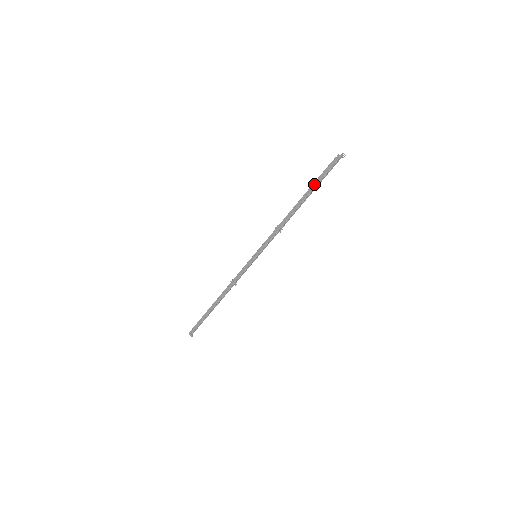
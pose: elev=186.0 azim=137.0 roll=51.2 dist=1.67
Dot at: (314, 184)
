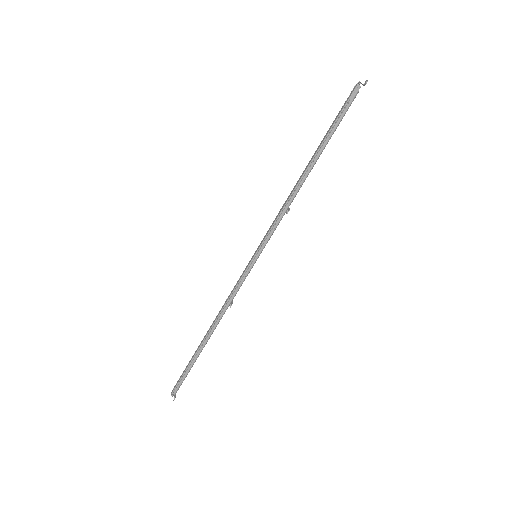
Dot at: (328, 131)
